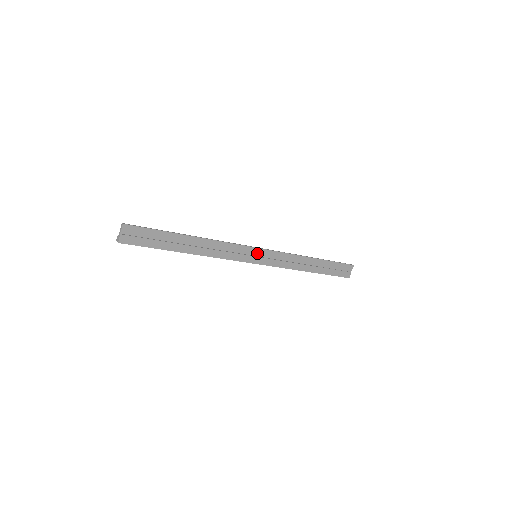
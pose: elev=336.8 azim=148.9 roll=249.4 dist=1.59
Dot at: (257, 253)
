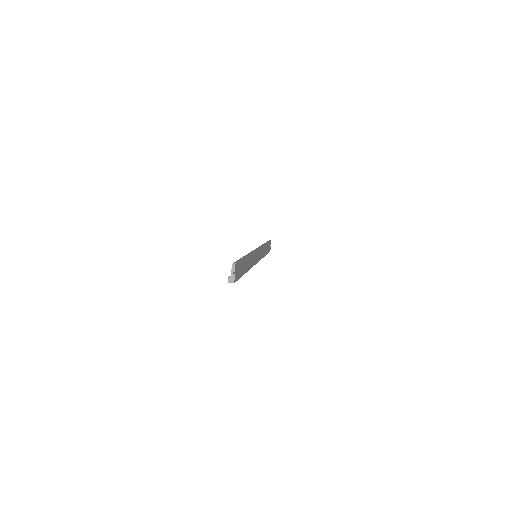
Dot at: (257, 253)
